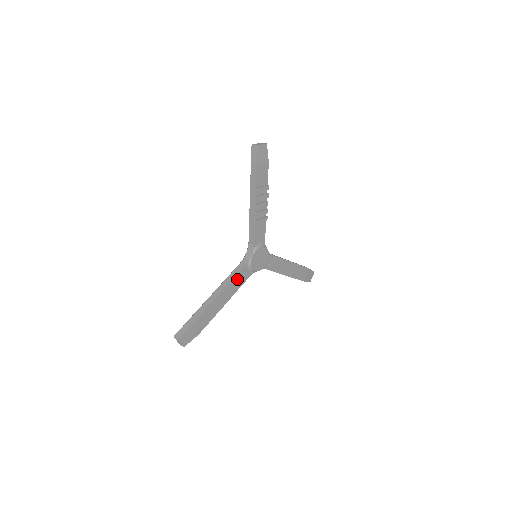
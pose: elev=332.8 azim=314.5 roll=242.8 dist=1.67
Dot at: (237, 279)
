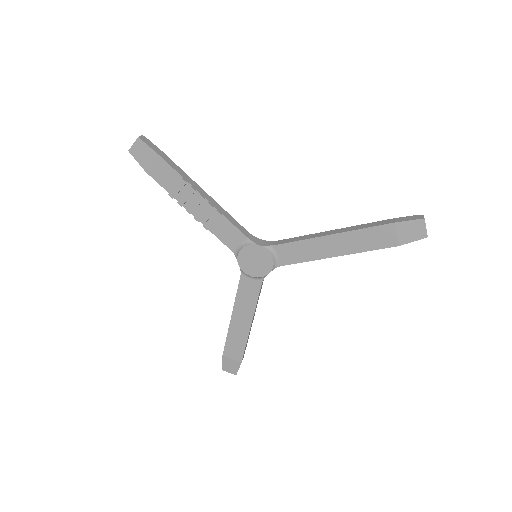
Dot at: (243, 294)
